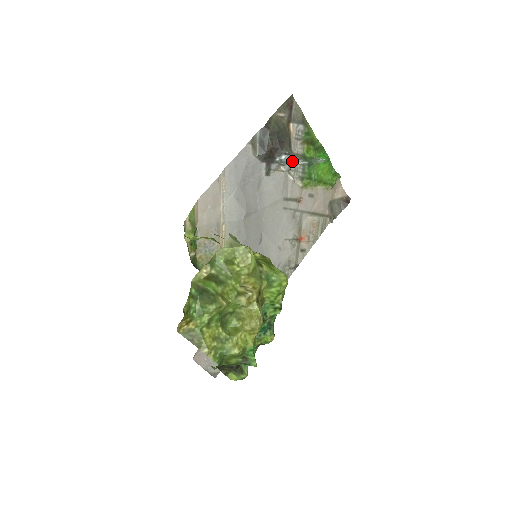
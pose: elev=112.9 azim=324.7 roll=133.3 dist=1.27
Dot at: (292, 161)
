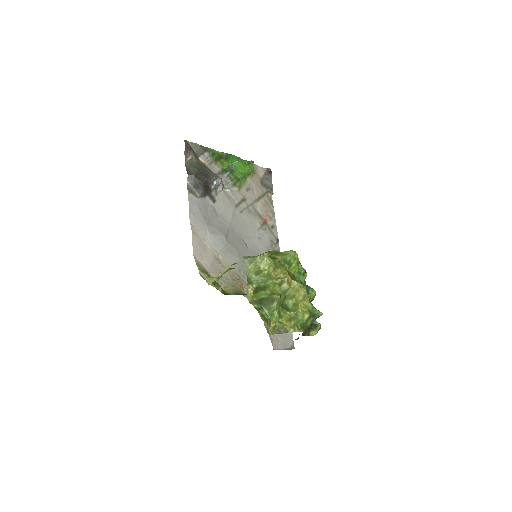
Dot at: (221, 180)
